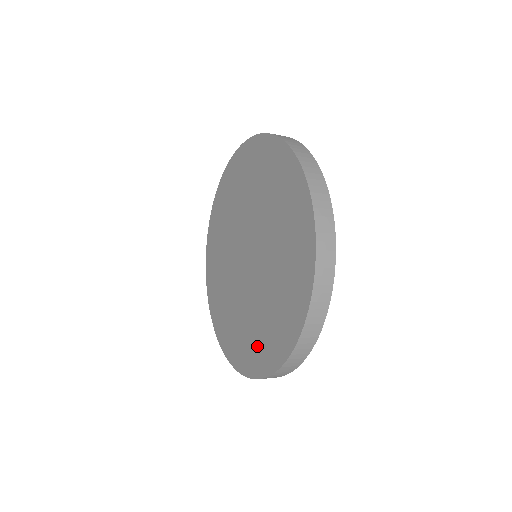
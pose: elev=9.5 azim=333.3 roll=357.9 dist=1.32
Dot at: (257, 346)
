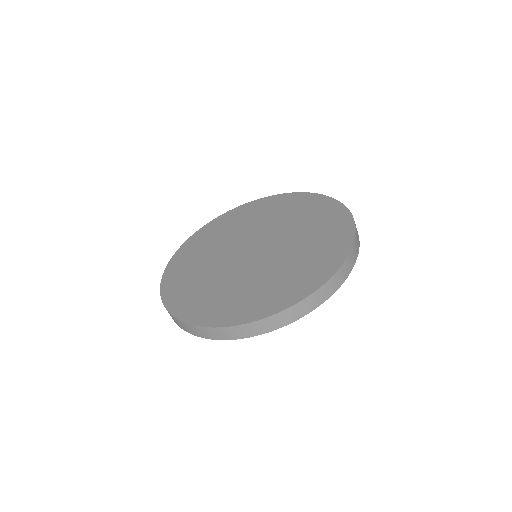
Dot at: (247, 302)
